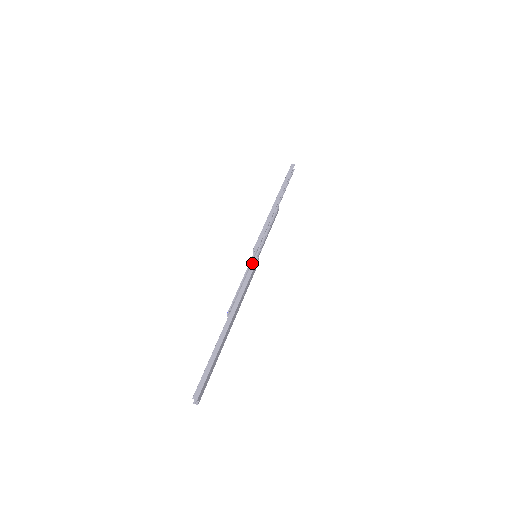
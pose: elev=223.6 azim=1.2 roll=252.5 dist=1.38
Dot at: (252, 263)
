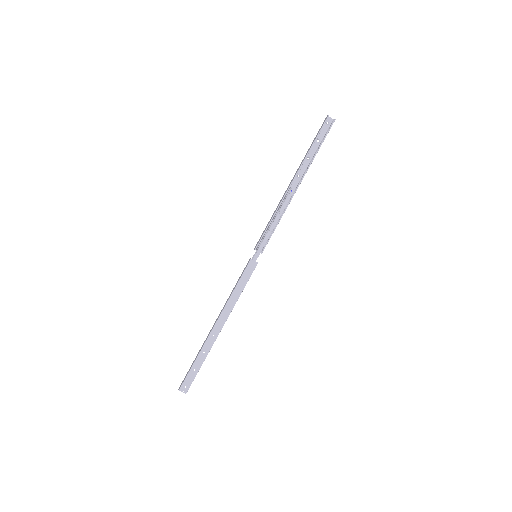
Dot at: occluded
